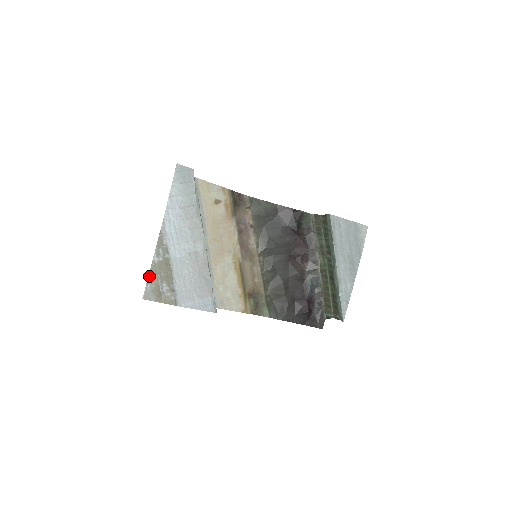
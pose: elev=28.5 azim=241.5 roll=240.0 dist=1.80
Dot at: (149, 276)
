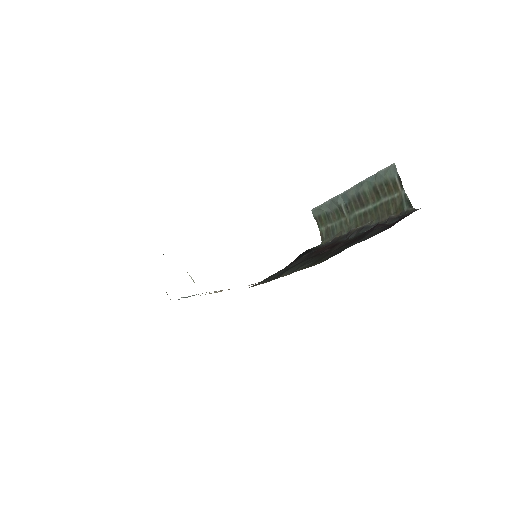
Dot at: occluded
